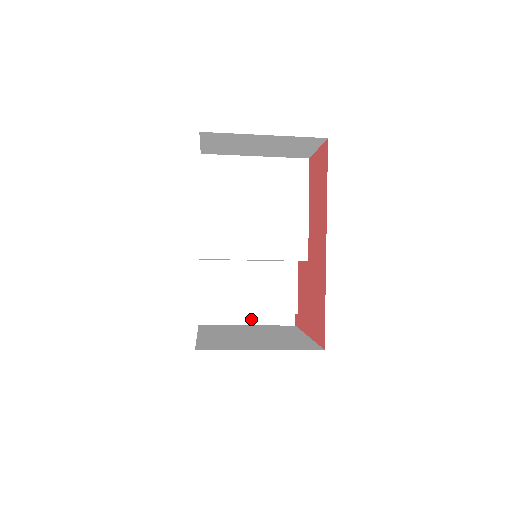
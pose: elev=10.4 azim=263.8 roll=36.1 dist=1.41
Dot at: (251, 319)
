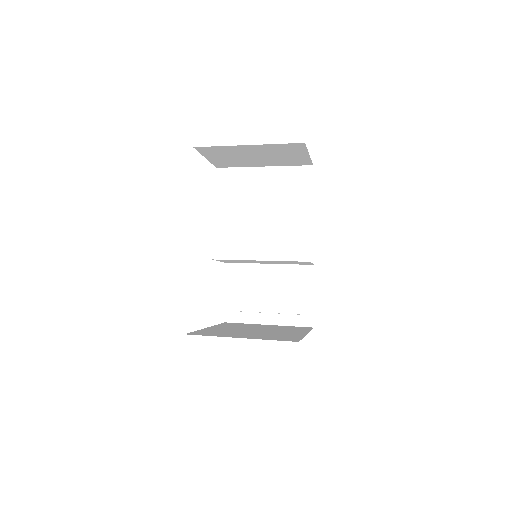
Dot at: (272, 319)
